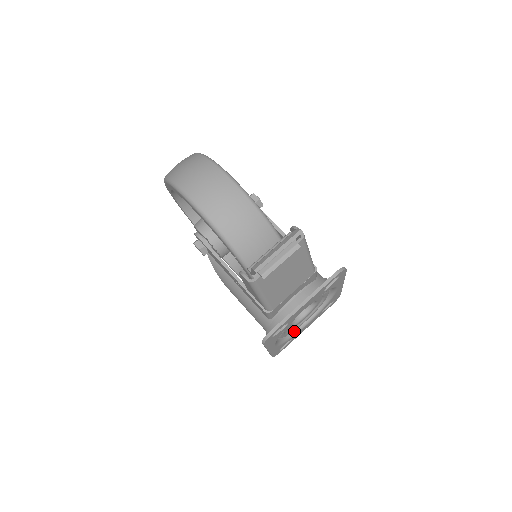
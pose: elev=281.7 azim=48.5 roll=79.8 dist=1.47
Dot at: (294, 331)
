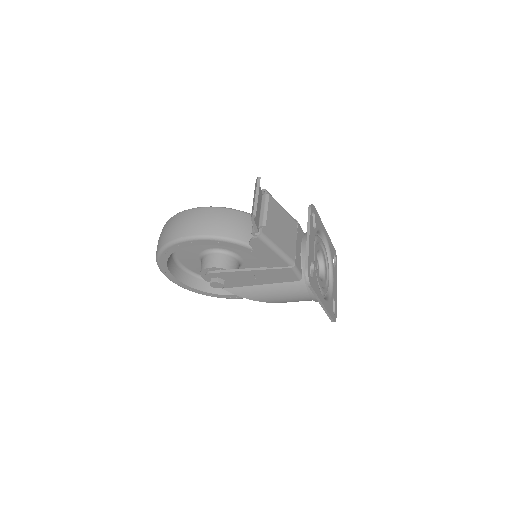
Dot at: (329, 291)
